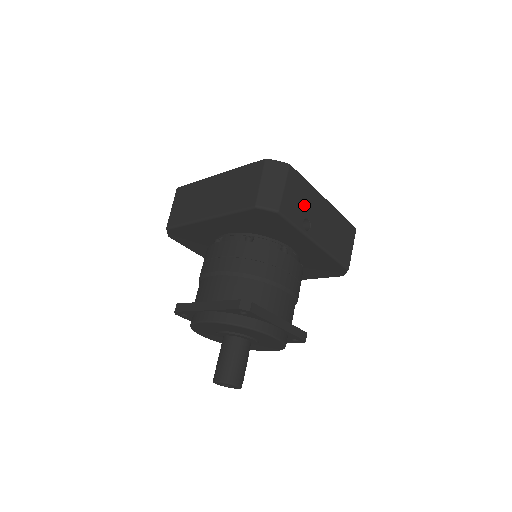
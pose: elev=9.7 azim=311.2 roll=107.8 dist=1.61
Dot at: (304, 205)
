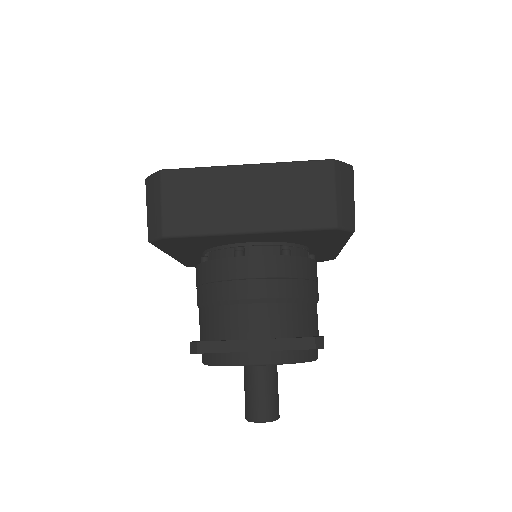
Dot at: occluded
